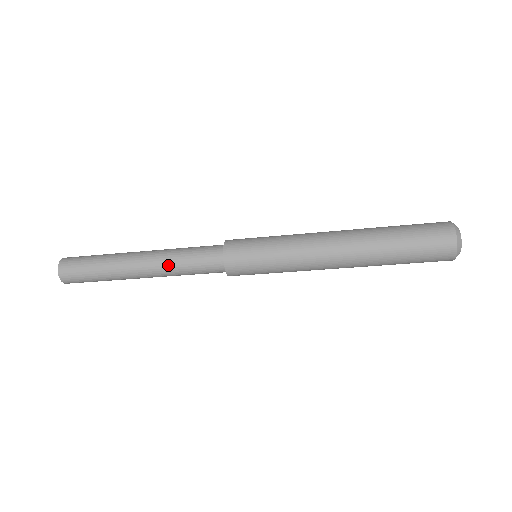
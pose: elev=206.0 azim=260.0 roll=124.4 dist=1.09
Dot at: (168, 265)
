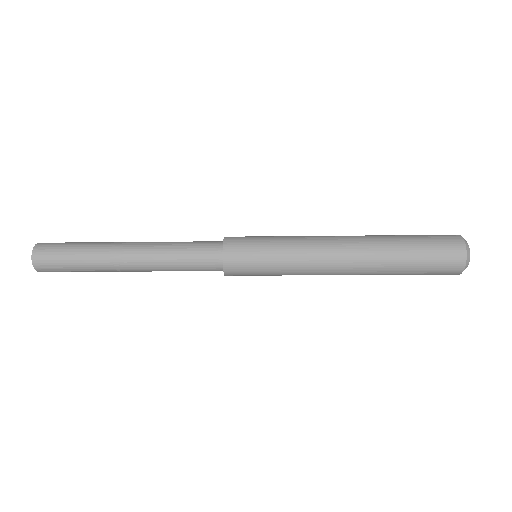
Dot at: (160, 253)
